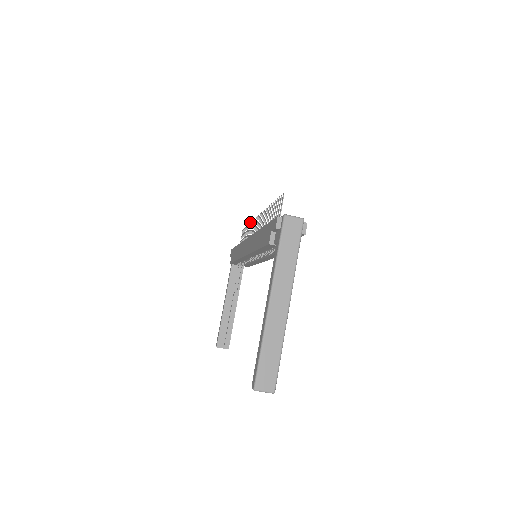
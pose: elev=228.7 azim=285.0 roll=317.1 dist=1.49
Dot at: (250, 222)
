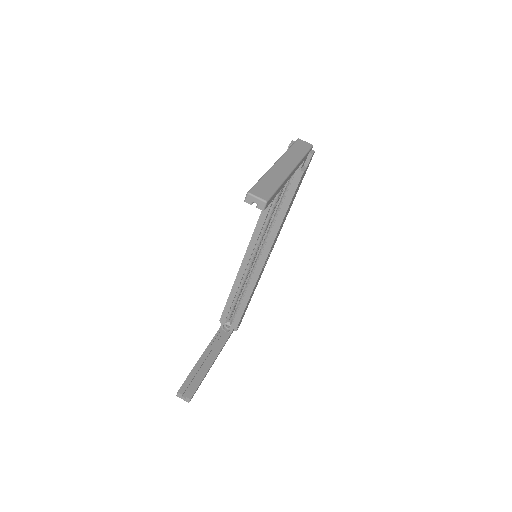
Dot at: occluded
